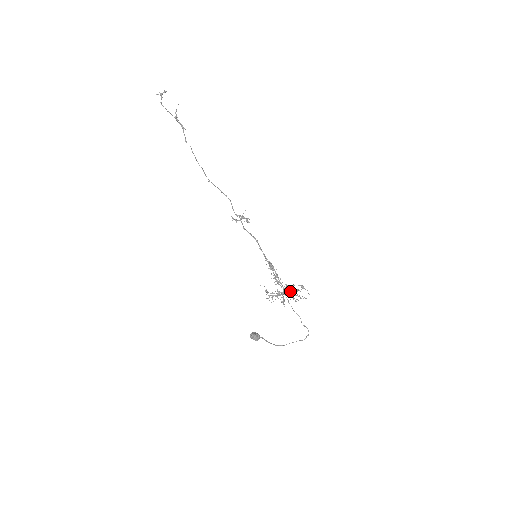
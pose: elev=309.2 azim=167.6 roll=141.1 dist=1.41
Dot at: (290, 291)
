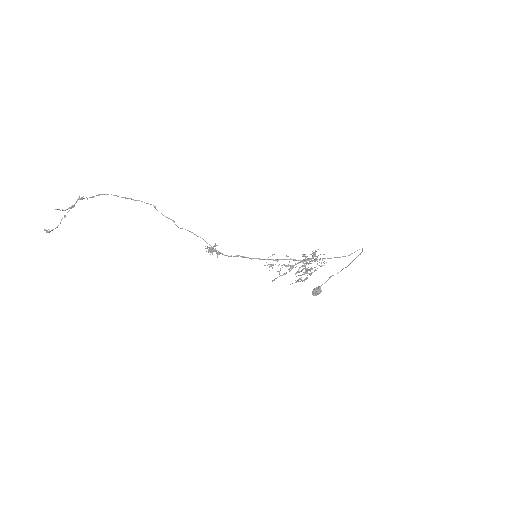
Dot at: (306, 272)
